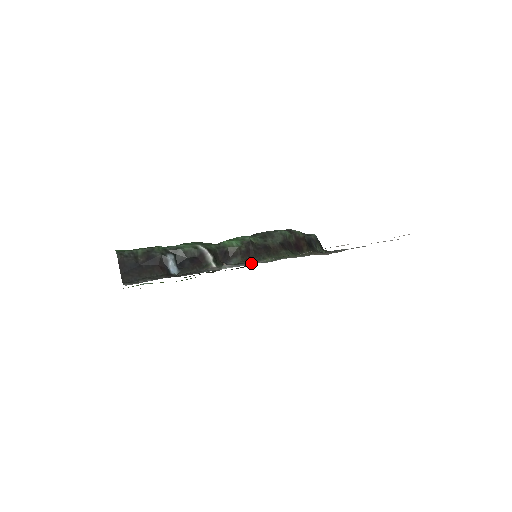
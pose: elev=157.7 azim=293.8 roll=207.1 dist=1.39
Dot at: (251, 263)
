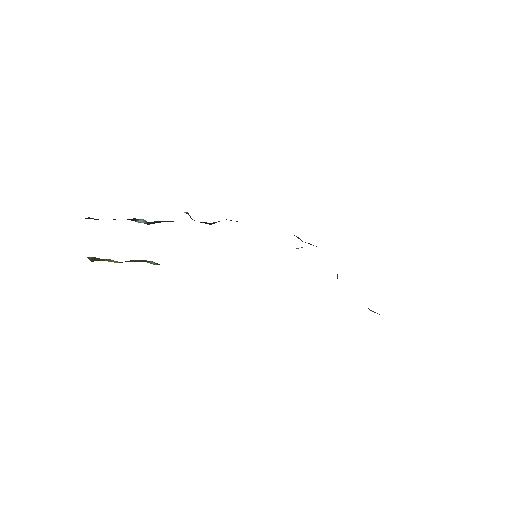
Dot at: occluded
